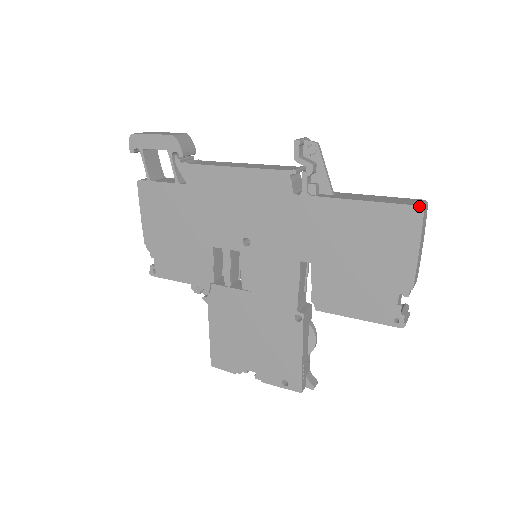
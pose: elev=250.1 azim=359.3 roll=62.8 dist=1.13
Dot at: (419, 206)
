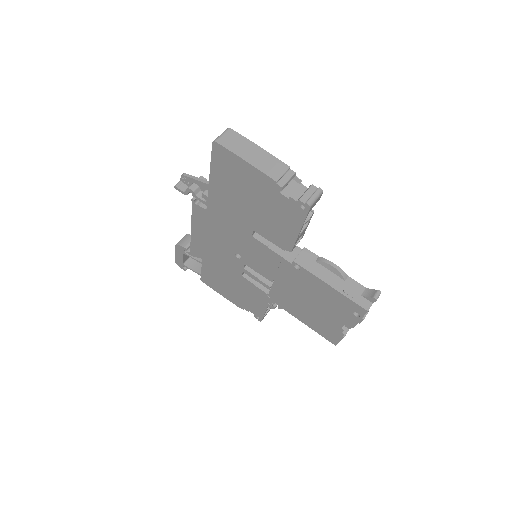
Dot at: (212, 143)
